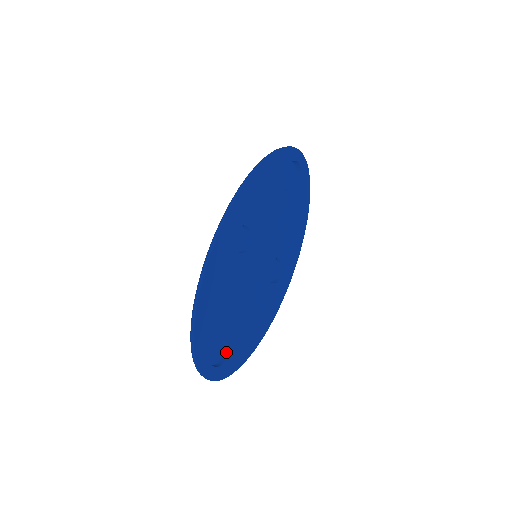
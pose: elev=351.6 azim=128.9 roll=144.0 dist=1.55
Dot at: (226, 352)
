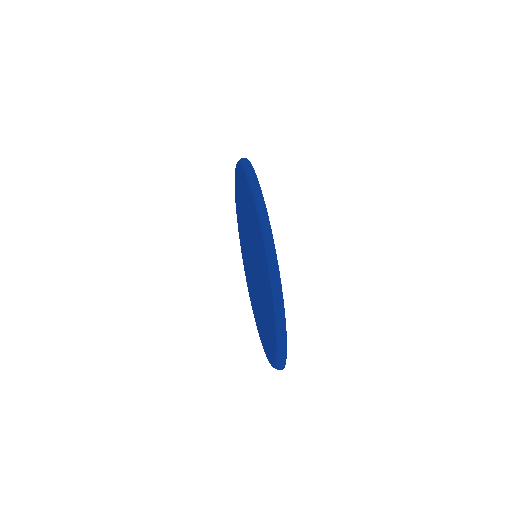
Dot at: occluded
